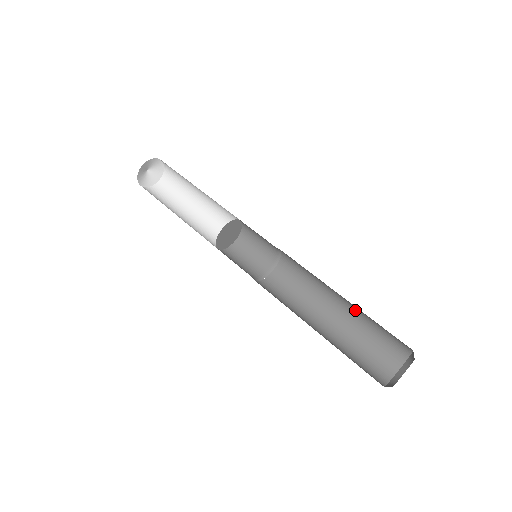
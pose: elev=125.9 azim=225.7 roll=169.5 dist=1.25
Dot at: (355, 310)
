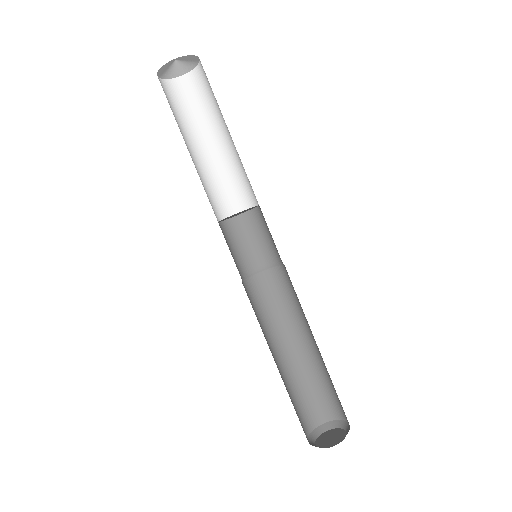
Dot at: occluded
